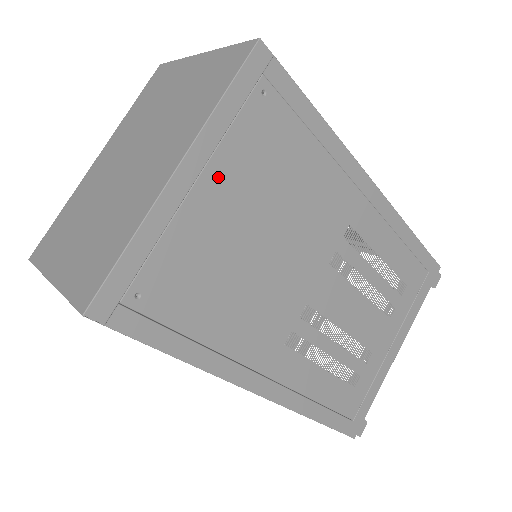
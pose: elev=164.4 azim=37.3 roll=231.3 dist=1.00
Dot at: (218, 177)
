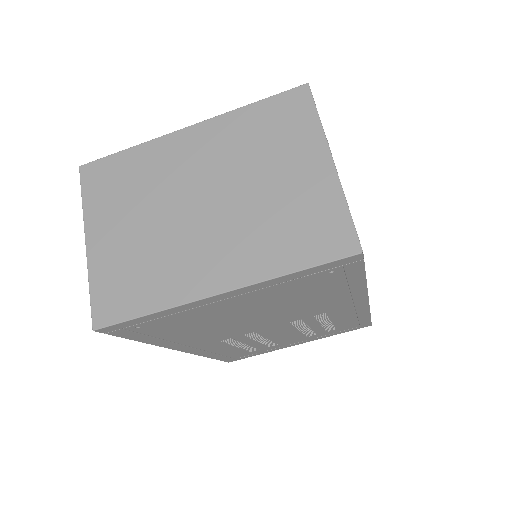
Dot at: (249, 297)
